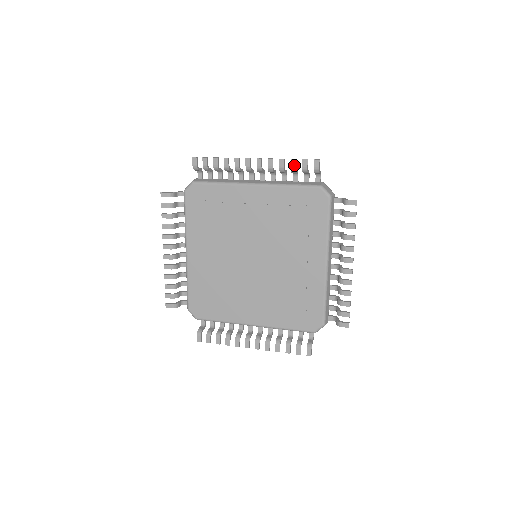
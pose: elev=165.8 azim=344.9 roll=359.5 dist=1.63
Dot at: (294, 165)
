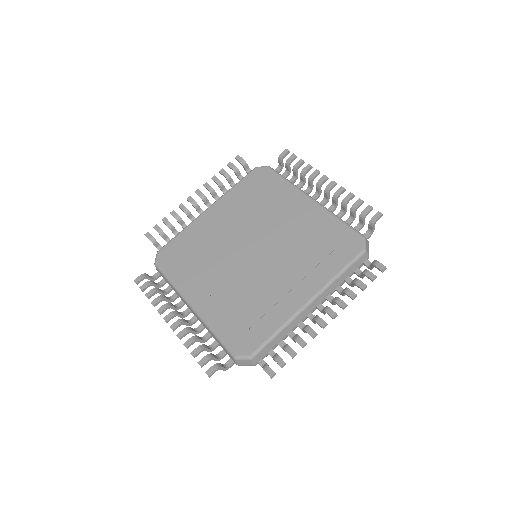
Dot at: (224, 172)
